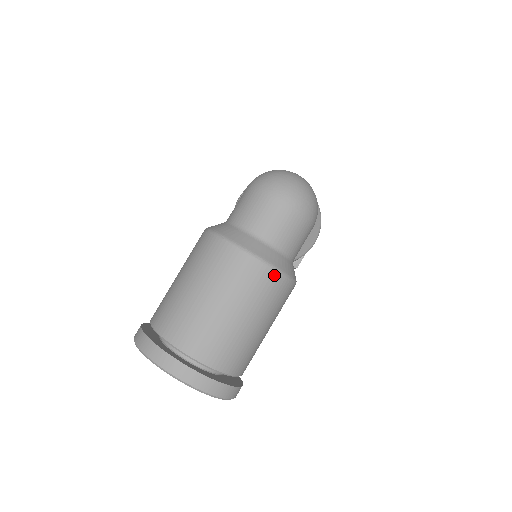
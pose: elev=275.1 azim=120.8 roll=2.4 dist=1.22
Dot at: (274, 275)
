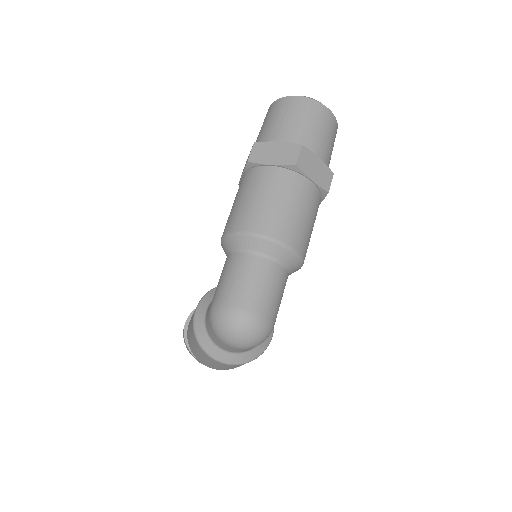
Dot at: occluded
